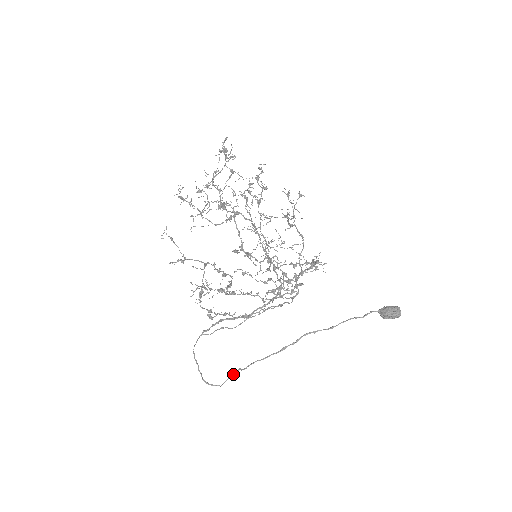
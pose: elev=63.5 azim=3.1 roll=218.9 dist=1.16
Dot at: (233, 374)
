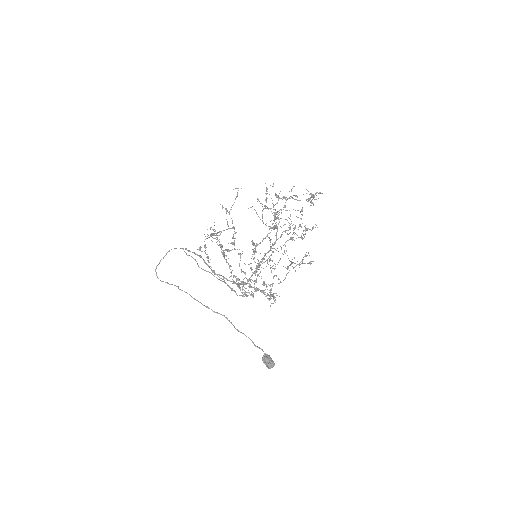
Dot at: (172, 284)
